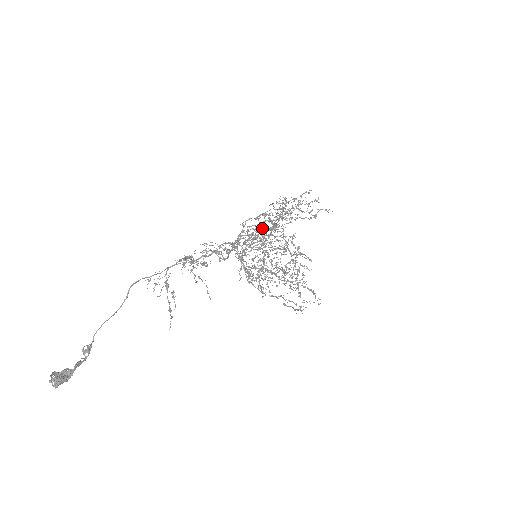
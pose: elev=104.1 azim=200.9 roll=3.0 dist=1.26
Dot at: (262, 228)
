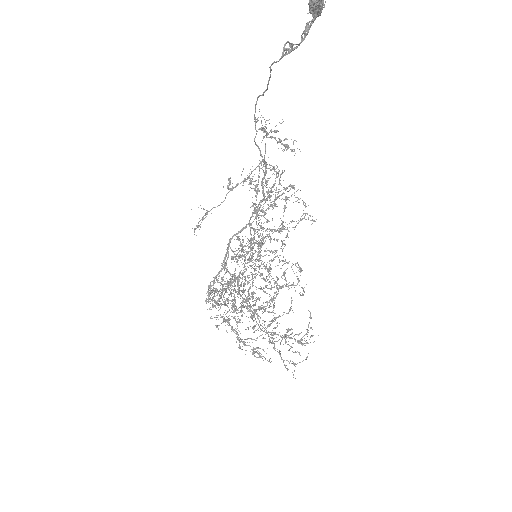
Dot at: (243, 249)
